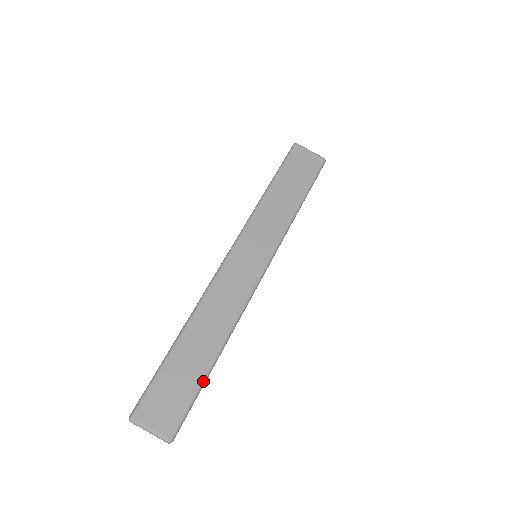
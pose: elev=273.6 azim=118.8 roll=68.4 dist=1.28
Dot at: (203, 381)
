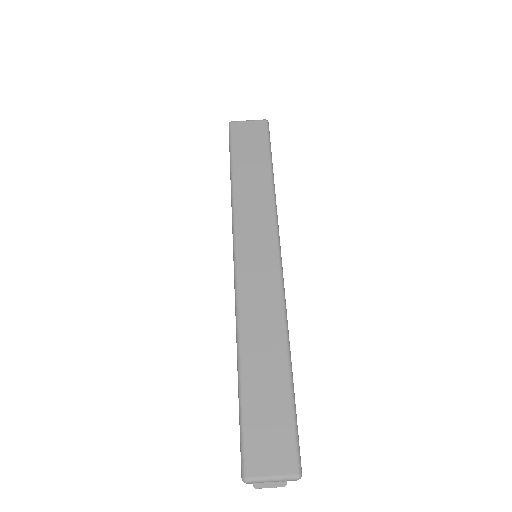
Dot at: (292, 394)
